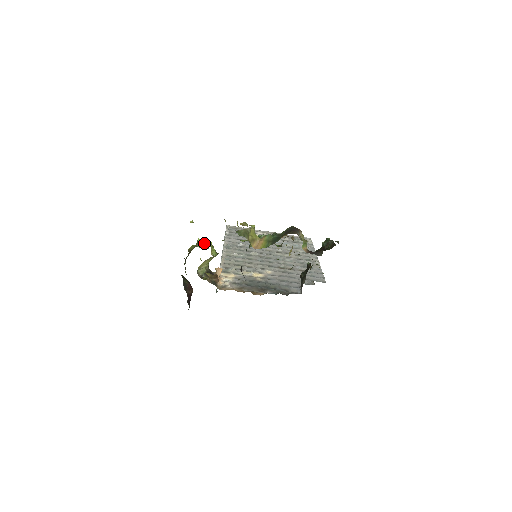
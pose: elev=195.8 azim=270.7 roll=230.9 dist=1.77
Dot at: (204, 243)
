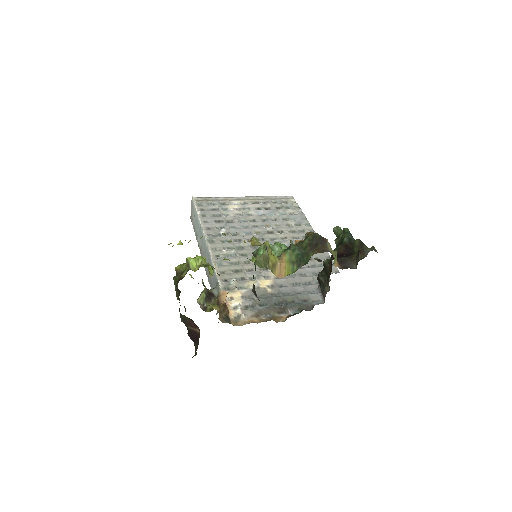
Dot at: (198, 264)
